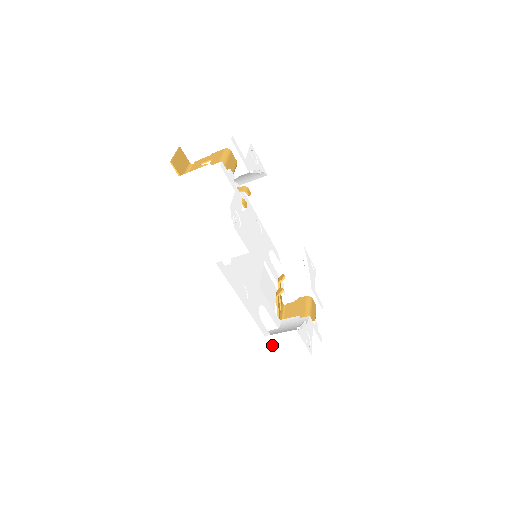
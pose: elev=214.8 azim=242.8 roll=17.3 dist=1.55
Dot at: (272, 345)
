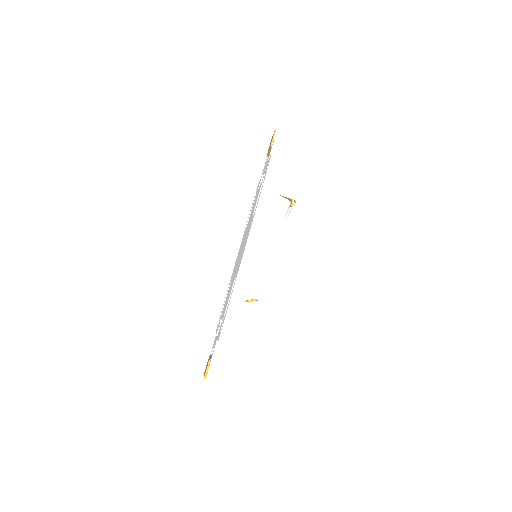
Dot at: (241, 318)
